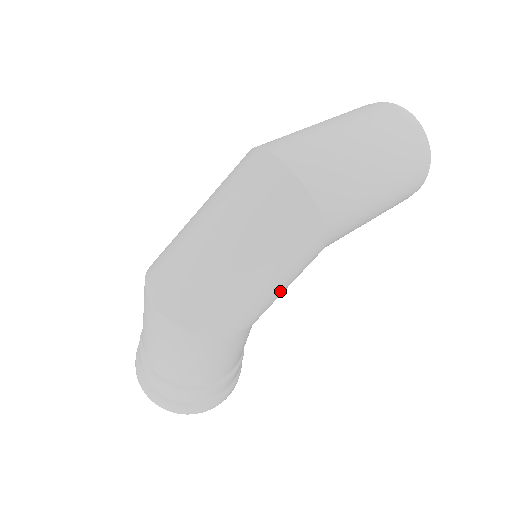
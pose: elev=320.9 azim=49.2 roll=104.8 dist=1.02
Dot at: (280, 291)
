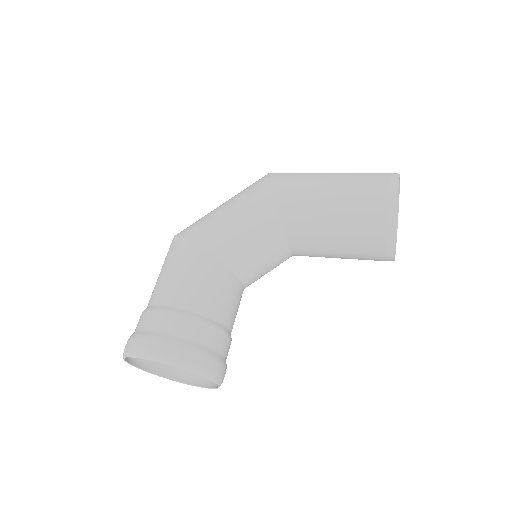
Dot at: (232, 219)
